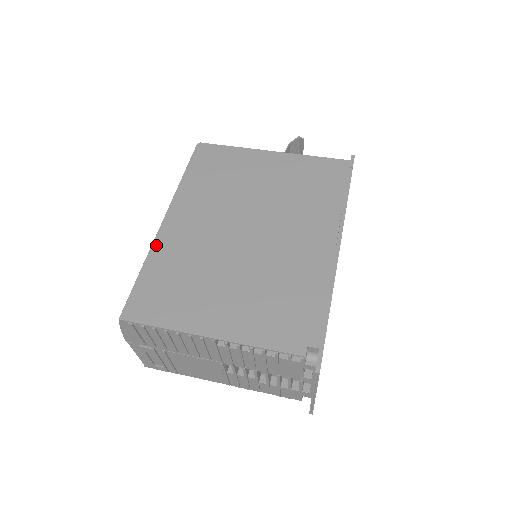
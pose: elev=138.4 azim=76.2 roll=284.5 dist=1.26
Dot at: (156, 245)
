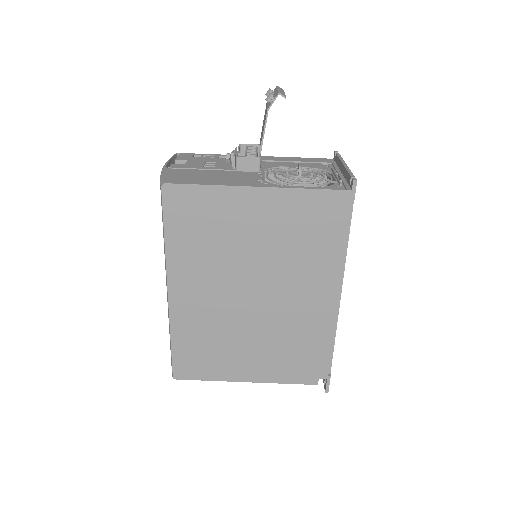
Dot at: (173, 319)
